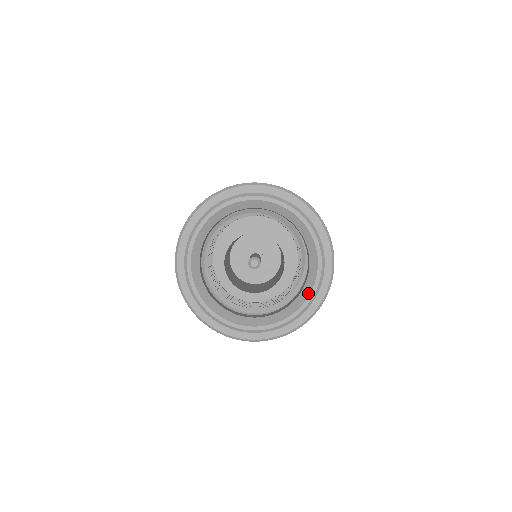
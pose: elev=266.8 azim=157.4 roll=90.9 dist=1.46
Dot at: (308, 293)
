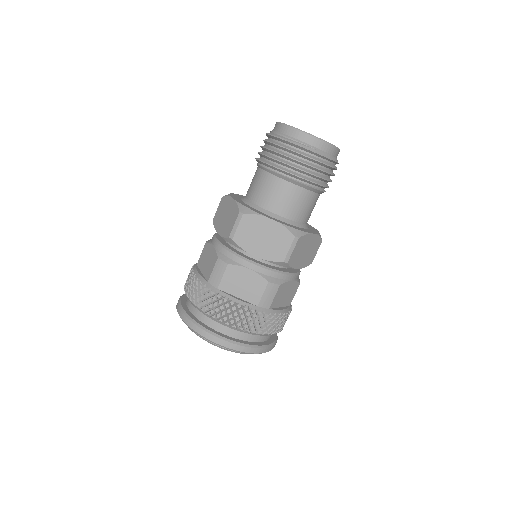
Dot at: occluded
